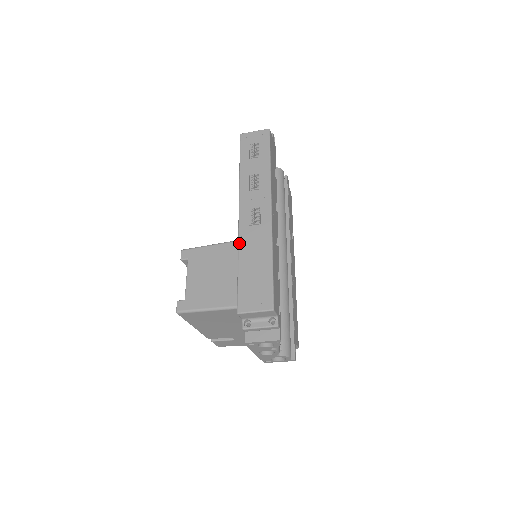
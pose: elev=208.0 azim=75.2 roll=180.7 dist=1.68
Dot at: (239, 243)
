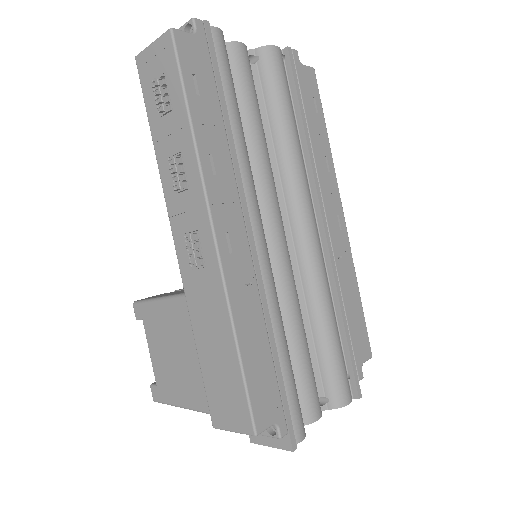
Dot at: (187, 304)
